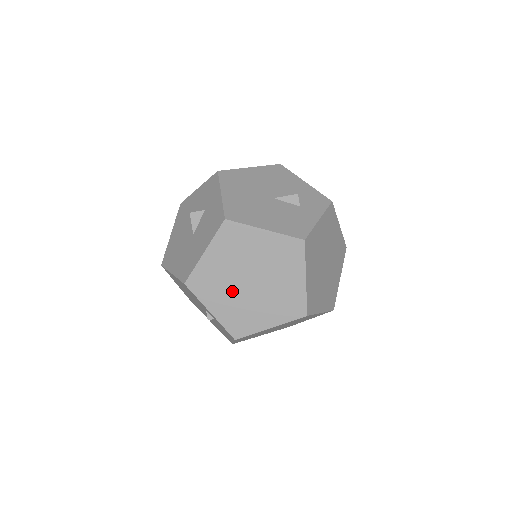
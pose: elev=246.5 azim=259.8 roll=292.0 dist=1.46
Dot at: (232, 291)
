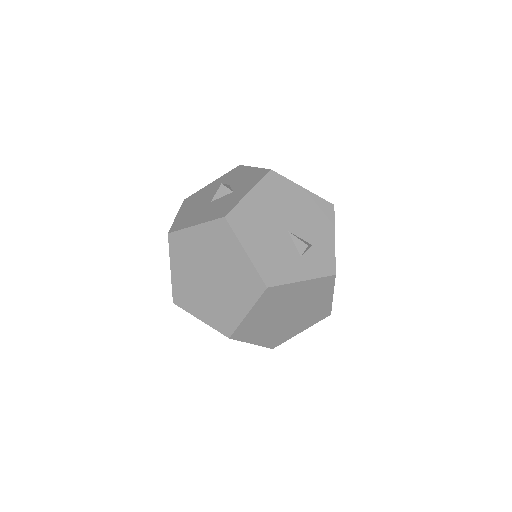
Dot at: (194, 270)
